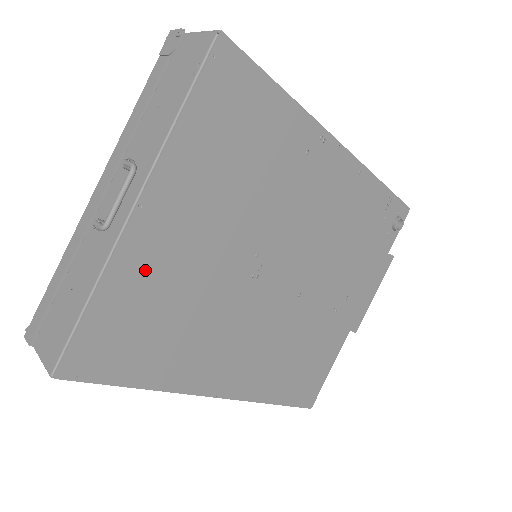
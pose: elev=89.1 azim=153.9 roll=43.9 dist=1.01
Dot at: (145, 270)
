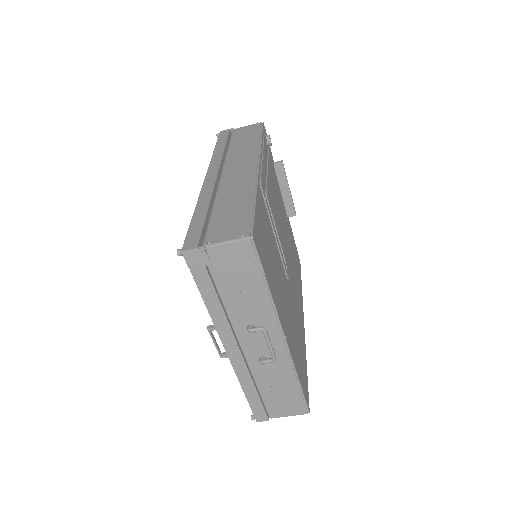
Dot at: (293, 345)
